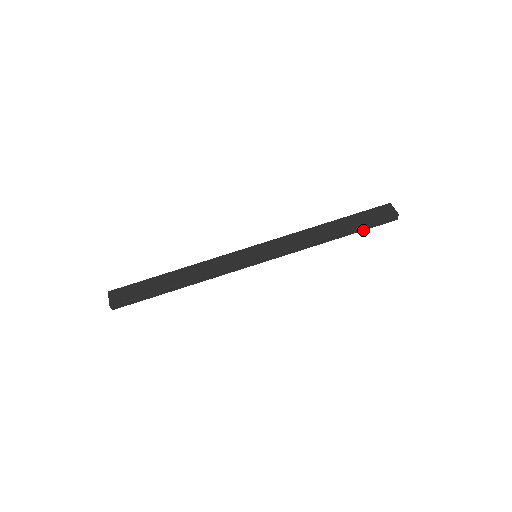
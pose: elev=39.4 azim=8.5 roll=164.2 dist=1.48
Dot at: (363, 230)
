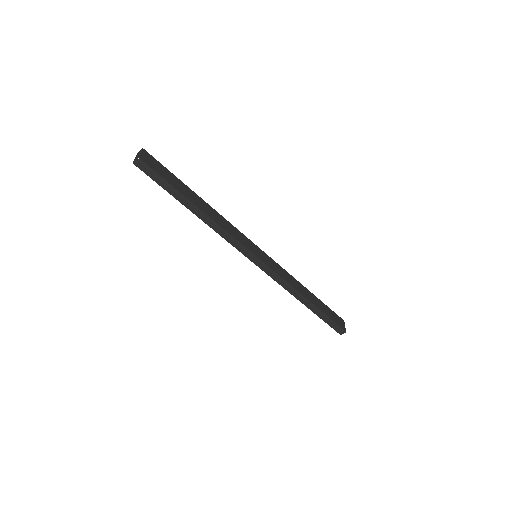
Dot at: (321, 318)
